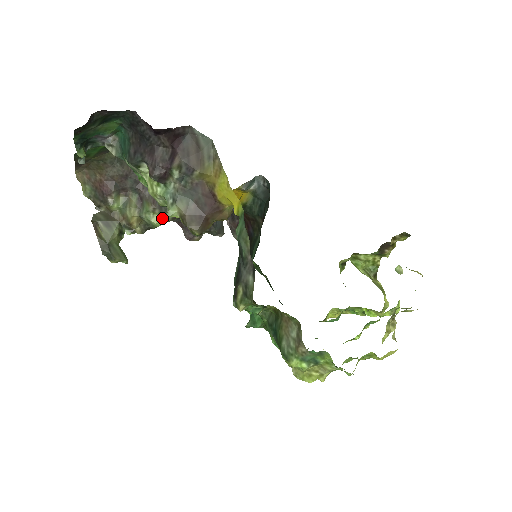
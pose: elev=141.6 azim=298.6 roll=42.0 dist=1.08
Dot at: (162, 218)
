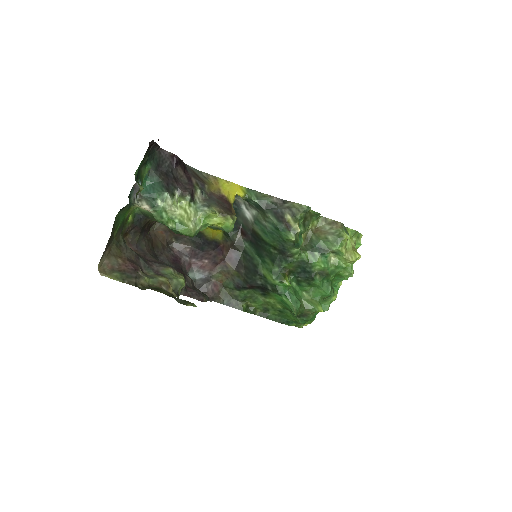
Dot at: (182, 276)
